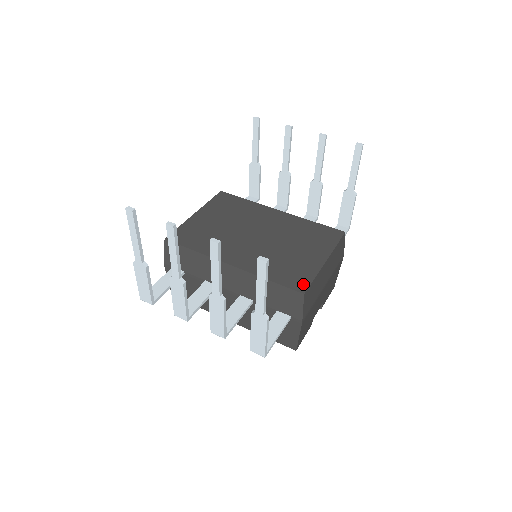
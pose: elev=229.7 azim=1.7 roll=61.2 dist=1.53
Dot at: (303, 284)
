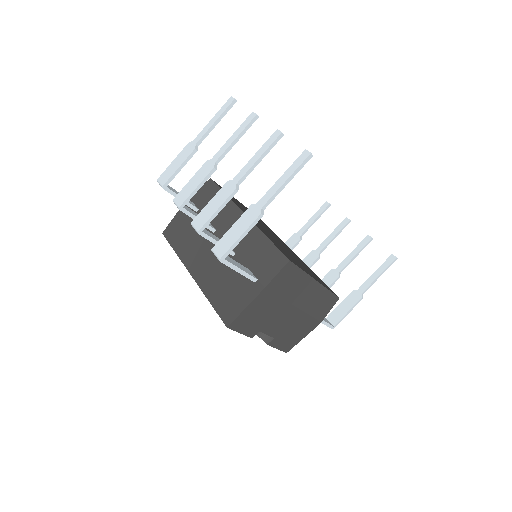
Dot at: (292, 261)
